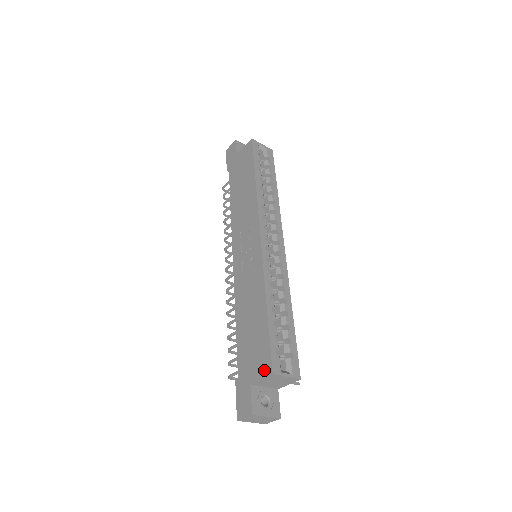
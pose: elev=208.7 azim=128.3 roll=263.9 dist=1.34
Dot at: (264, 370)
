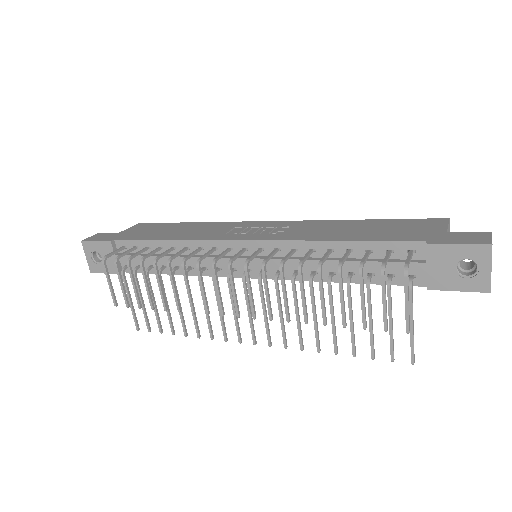
Dot at: (439, 222)
